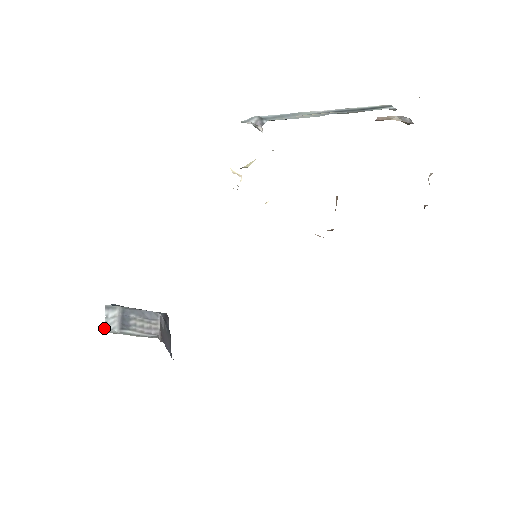
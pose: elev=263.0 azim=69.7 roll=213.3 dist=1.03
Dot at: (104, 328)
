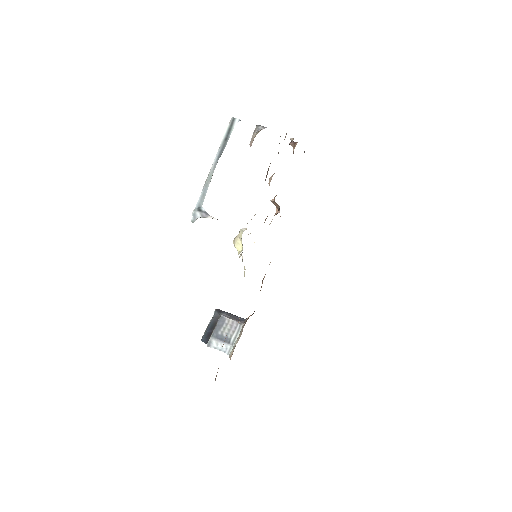
Dot at: occluded
